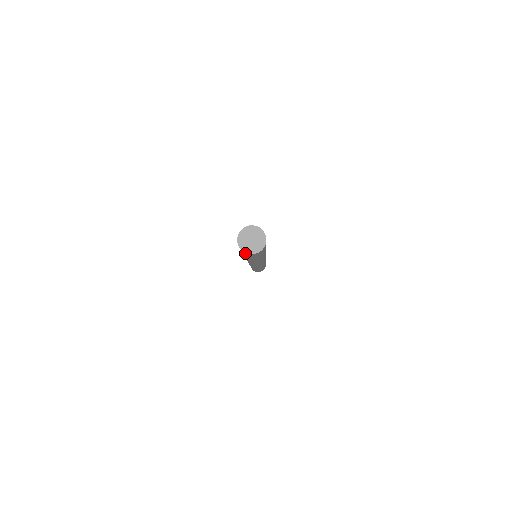
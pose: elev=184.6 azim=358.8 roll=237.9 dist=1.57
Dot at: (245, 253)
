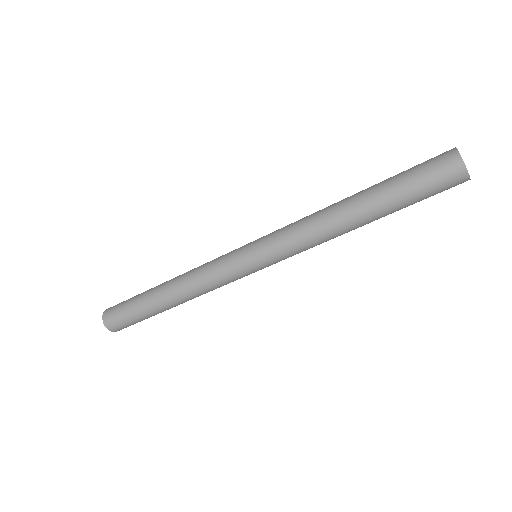
Dot at: (450, 162)
